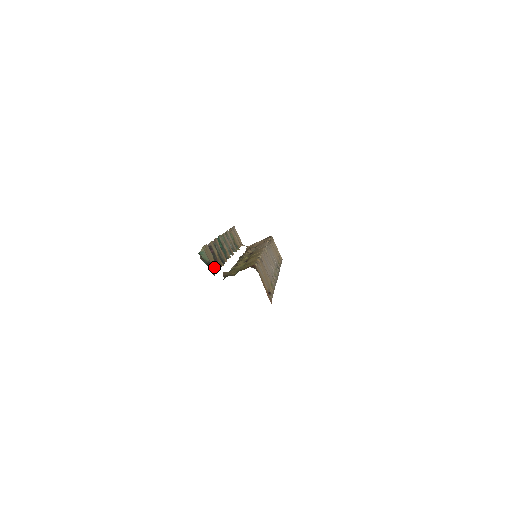
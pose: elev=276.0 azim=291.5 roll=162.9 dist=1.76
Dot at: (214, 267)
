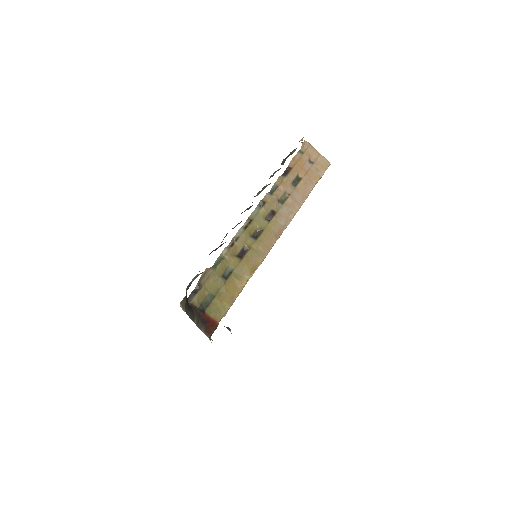
Dot at: occluded
